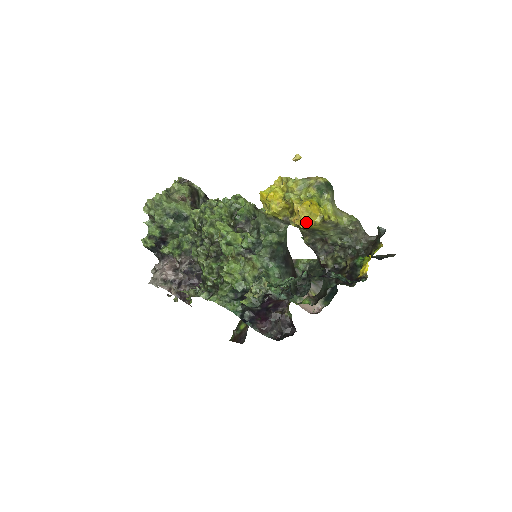
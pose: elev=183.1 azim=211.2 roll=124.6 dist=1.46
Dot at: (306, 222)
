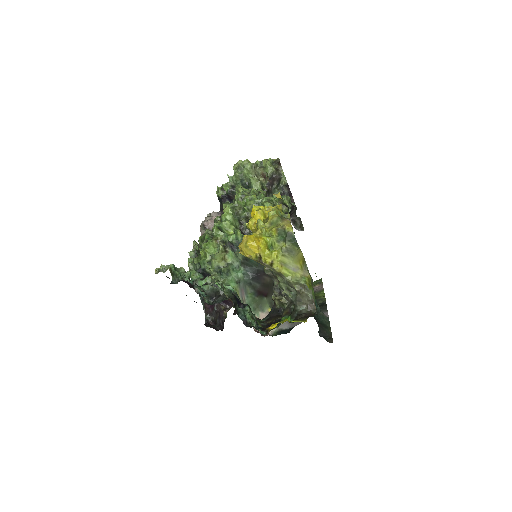
Dot at: (243, 251)
